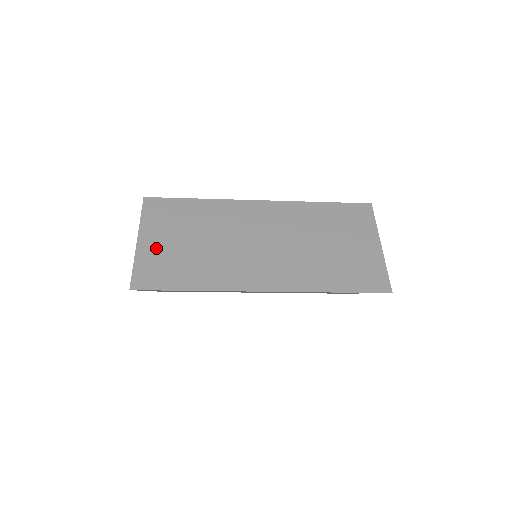
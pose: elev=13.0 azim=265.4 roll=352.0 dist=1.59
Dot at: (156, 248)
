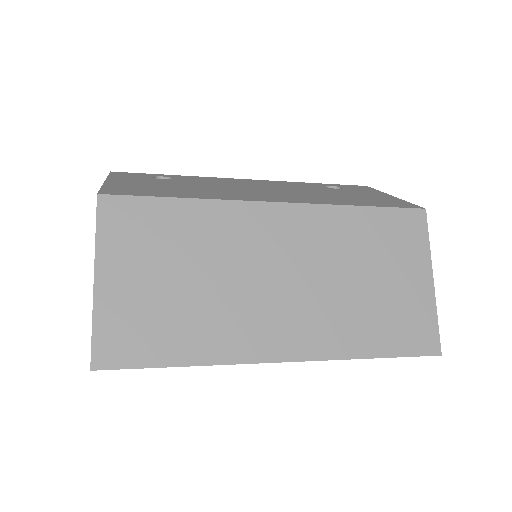
Dot at: (125, 293)
